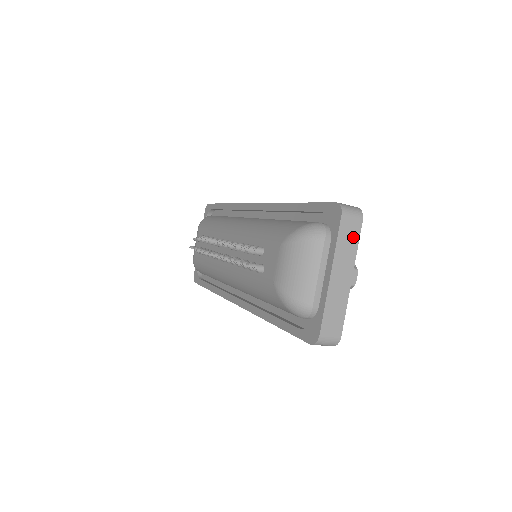
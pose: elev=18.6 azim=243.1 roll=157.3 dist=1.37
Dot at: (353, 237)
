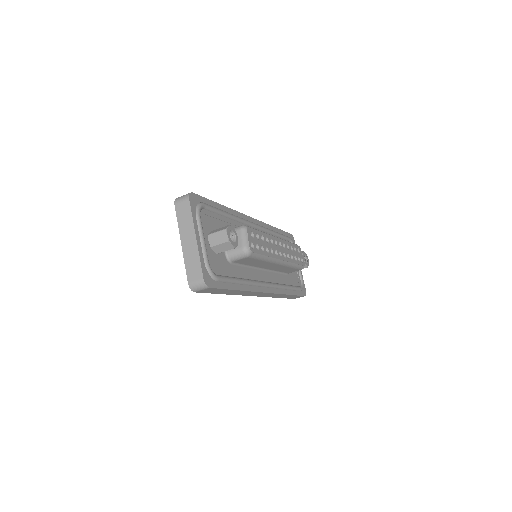
Dot at: (187, 212)
